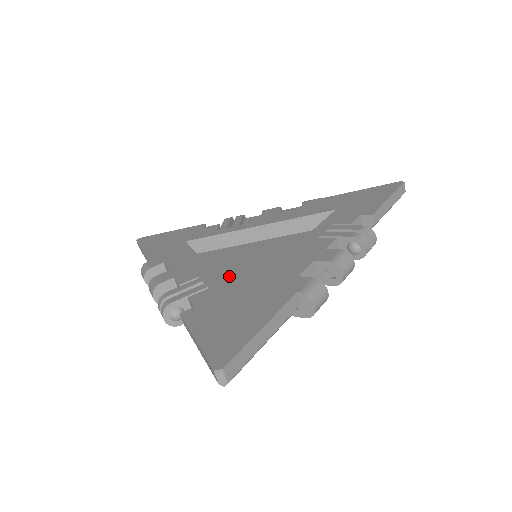
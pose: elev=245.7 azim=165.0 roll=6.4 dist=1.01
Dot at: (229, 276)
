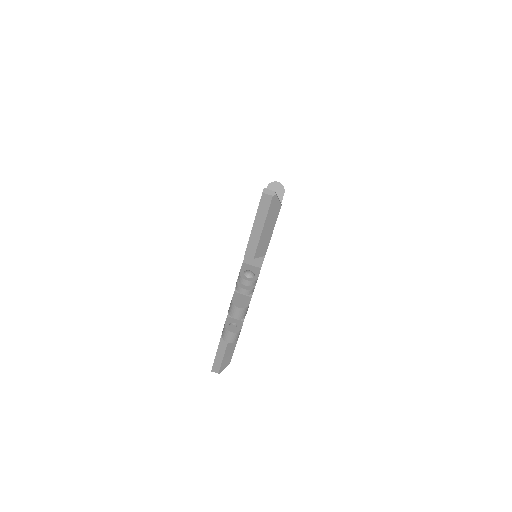
Dot at: occluded
